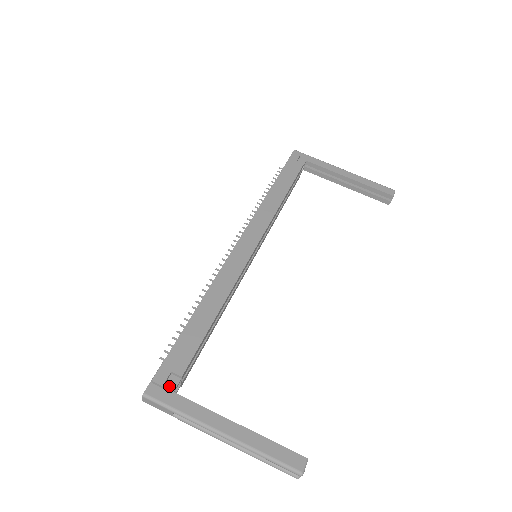
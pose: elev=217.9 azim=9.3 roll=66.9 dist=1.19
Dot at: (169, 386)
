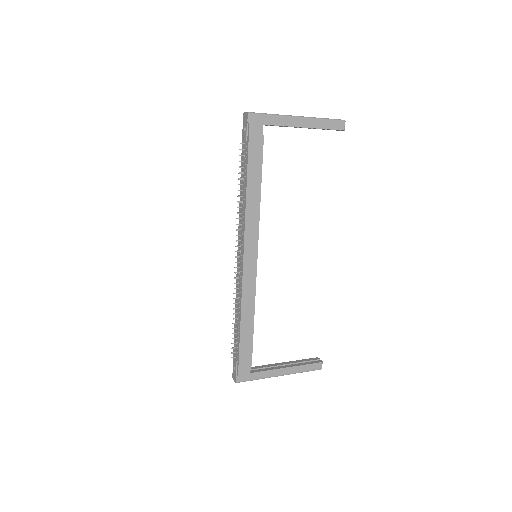
Dot at: (247, 372)
